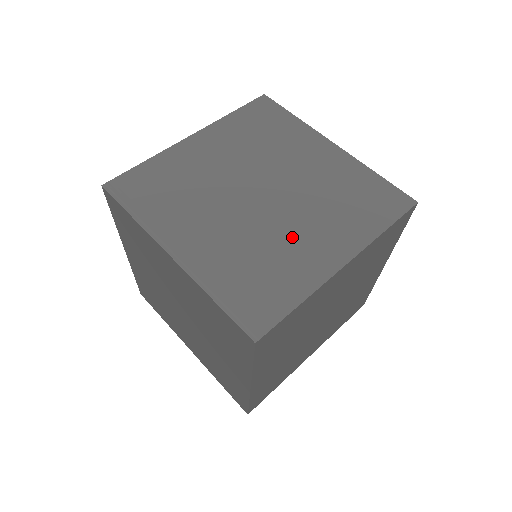
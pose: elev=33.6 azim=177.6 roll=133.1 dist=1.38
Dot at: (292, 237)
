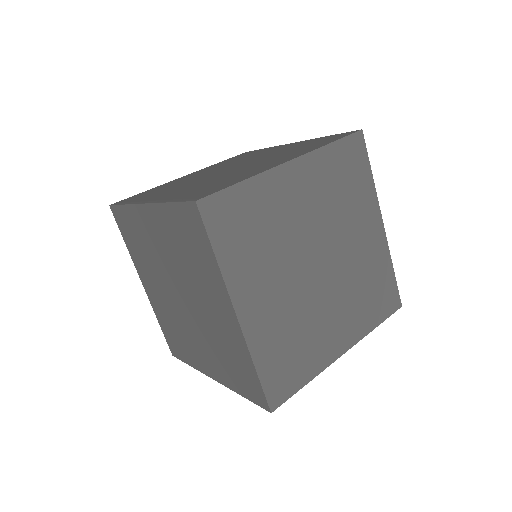
Dot at: (247, 169)
